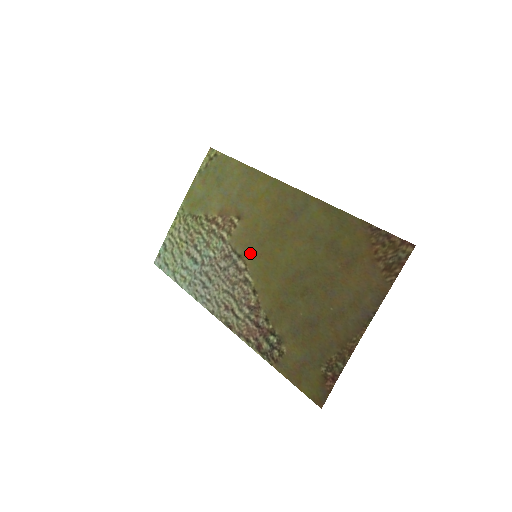
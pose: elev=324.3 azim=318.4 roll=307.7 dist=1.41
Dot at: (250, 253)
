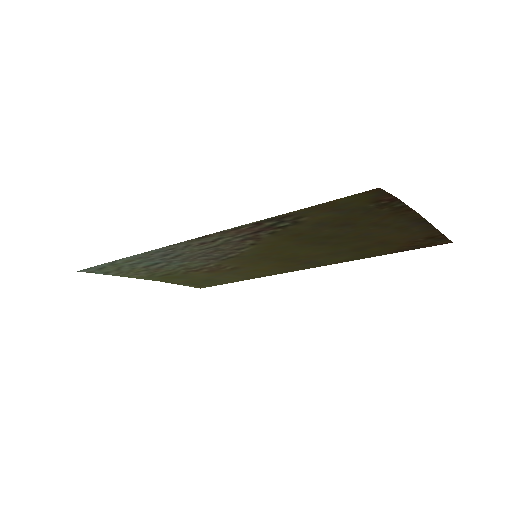
Dot at: (248, 256)
